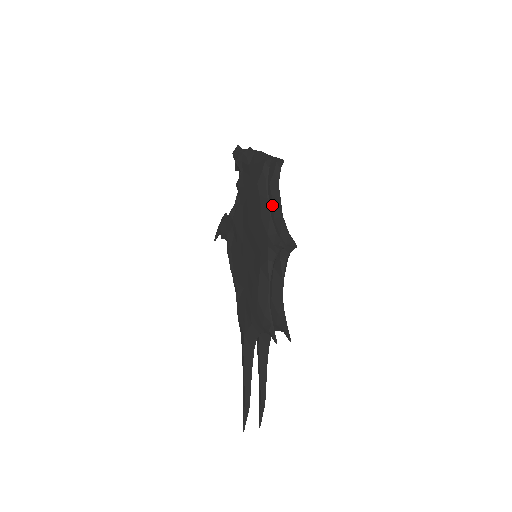
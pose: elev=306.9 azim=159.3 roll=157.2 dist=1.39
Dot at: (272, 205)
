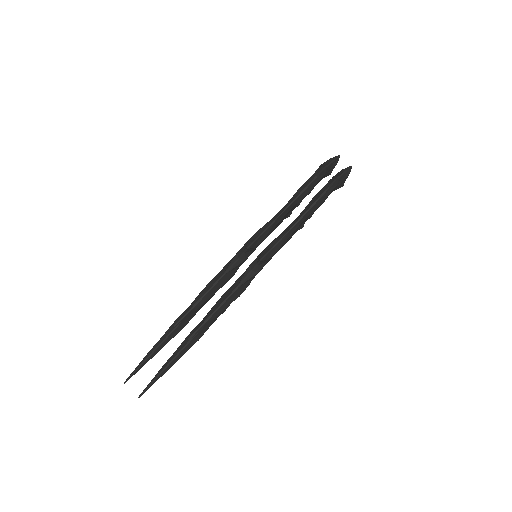
Dot at: (297, 217)
